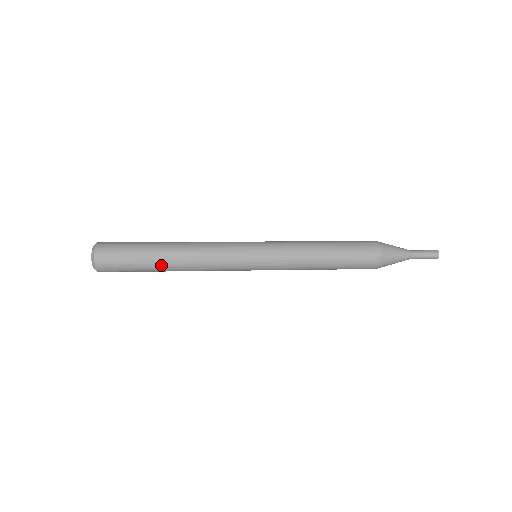
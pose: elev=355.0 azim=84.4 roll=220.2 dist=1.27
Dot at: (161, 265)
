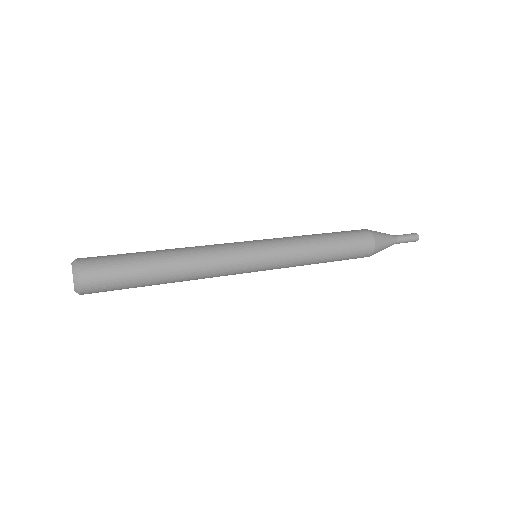
Dot at: (159, 273)
